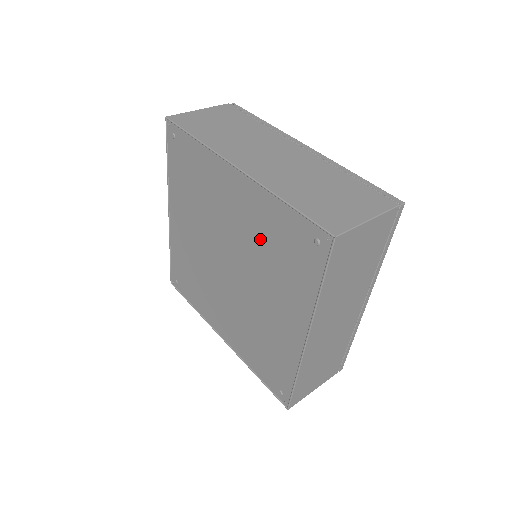
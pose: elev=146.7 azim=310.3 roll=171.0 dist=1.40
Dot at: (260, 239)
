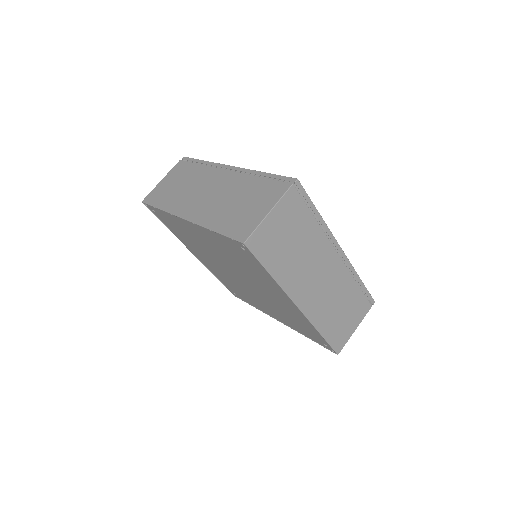
Dot at: (229, 255)
